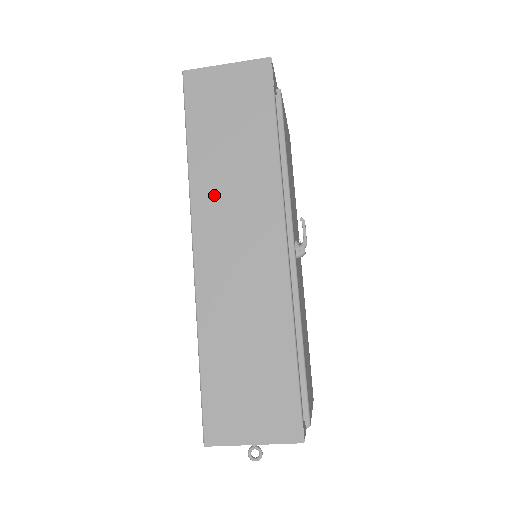
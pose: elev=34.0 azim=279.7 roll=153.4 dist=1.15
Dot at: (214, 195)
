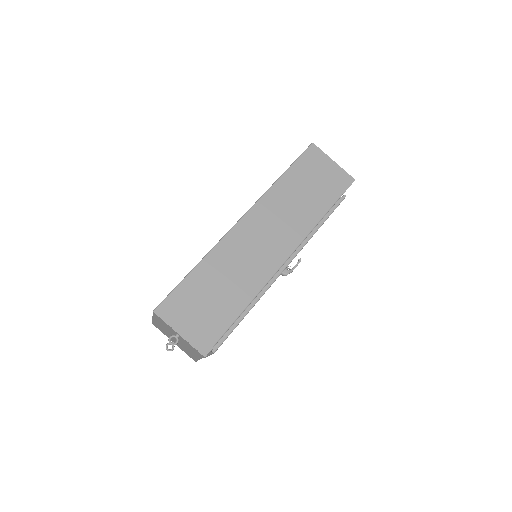
Dot at: (274, 207)
